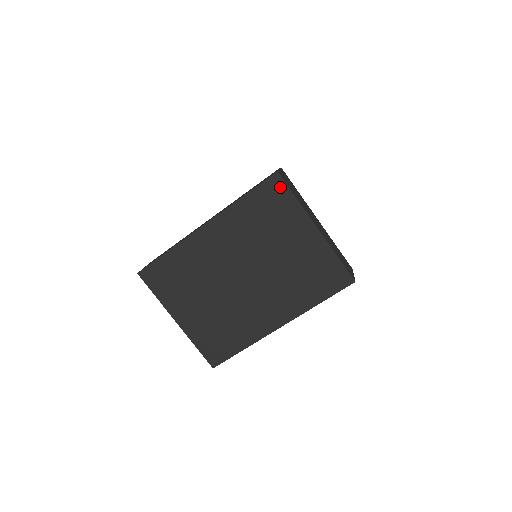
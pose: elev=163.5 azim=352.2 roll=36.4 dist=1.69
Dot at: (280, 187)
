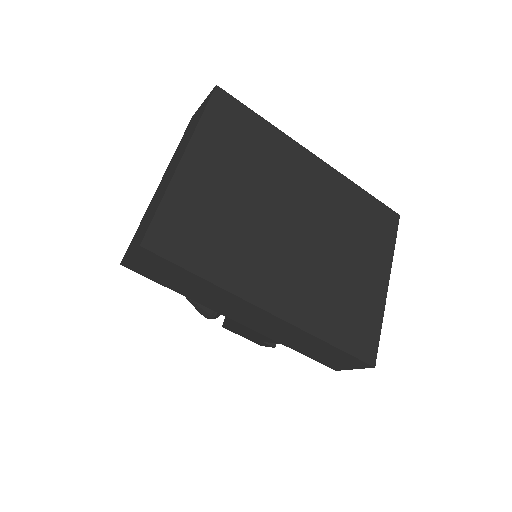
Dot at: (392, 225)
